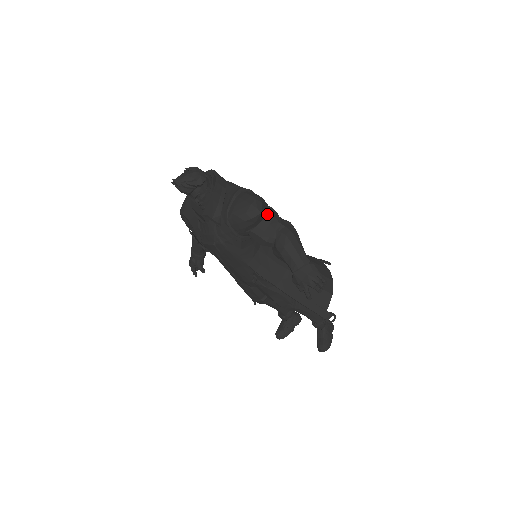
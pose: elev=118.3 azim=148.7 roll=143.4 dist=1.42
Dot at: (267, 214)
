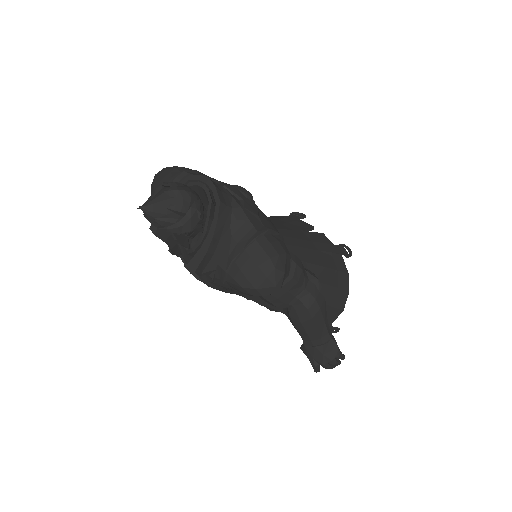
Dot at: (288, 279)
